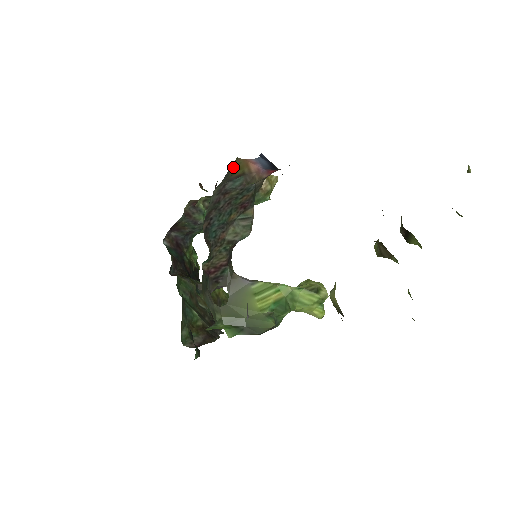
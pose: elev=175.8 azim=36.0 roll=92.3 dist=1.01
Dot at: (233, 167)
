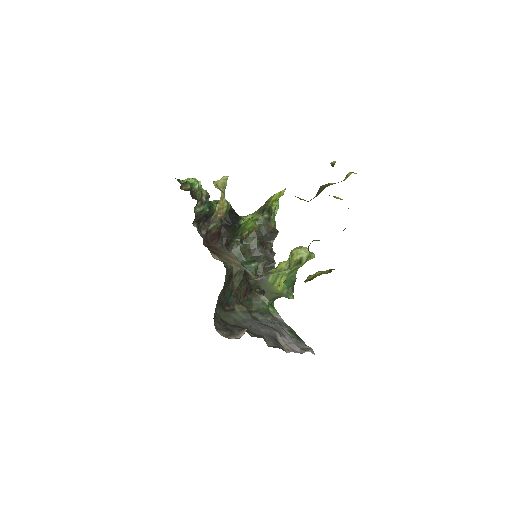
Dot at: (214, 313)
